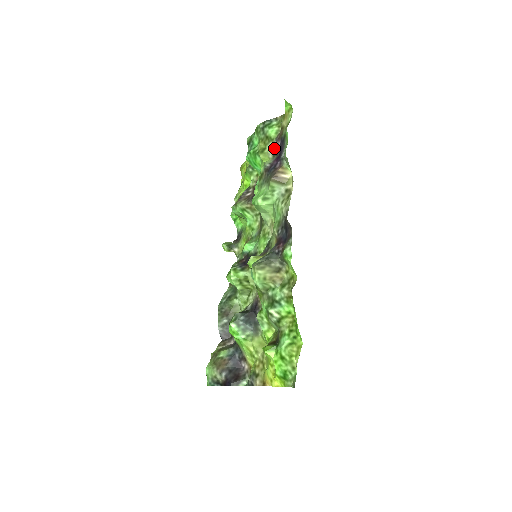
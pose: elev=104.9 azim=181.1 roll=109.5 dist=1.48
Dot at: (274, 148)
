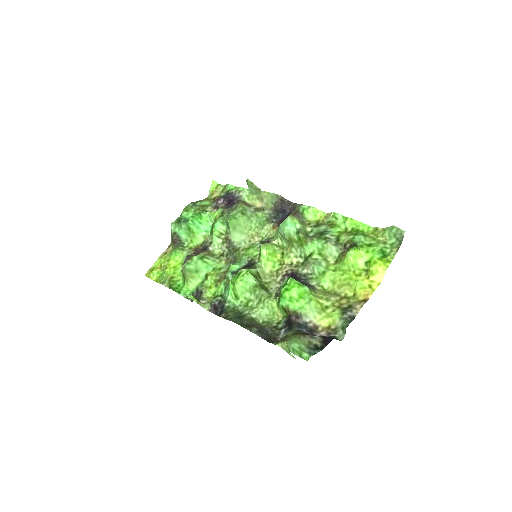
Dot at: (217, 205)
